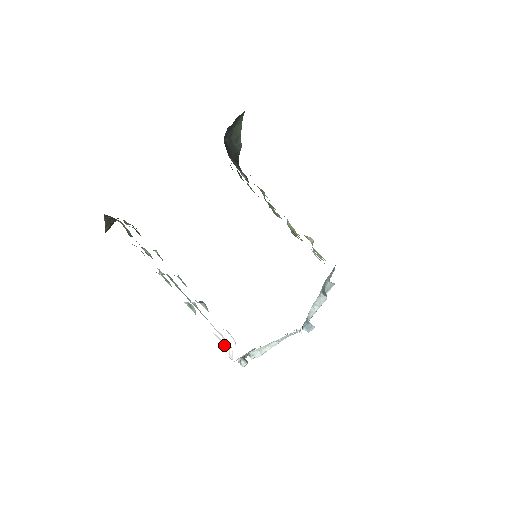
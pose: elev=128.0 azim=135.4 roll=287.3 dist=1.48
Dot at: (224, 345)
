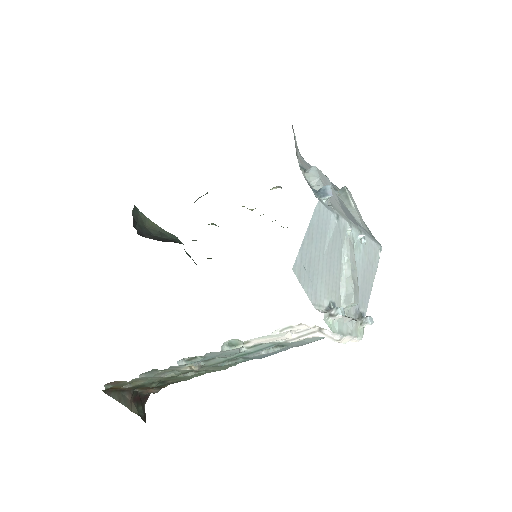
Dot at: (301, 328)
